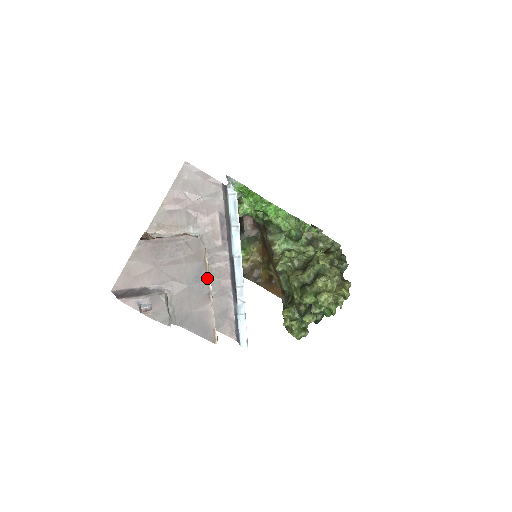
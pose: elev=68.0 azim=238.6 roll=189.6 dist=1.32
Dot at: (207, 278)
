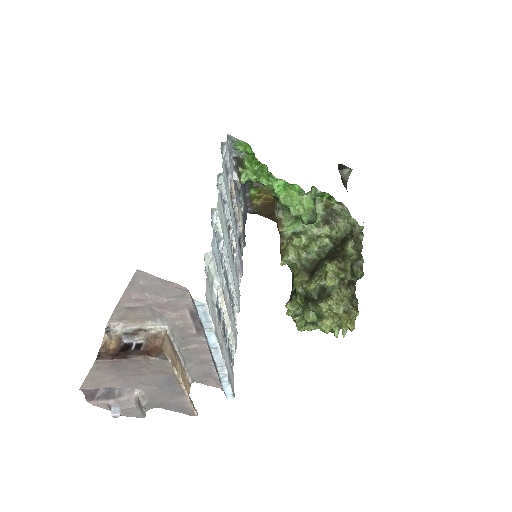
Dot at: (178, 383)
